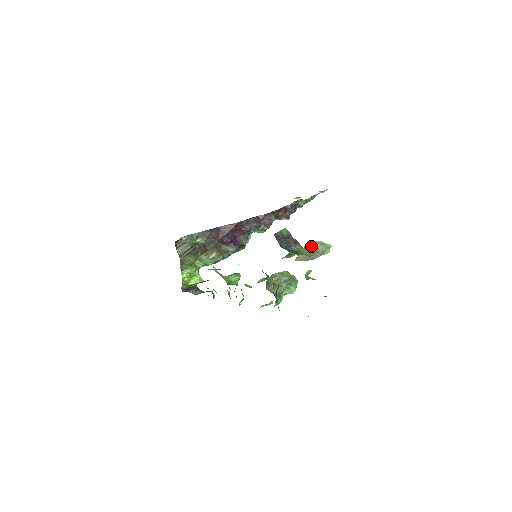
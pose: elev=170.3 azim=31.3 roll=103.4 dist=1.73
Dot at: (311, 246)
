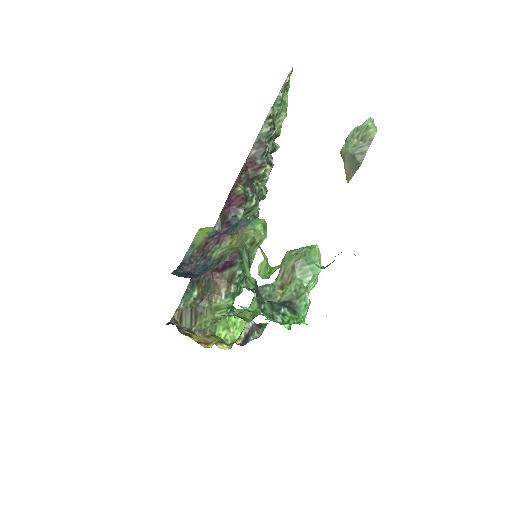
Dot at: (345, 149)
